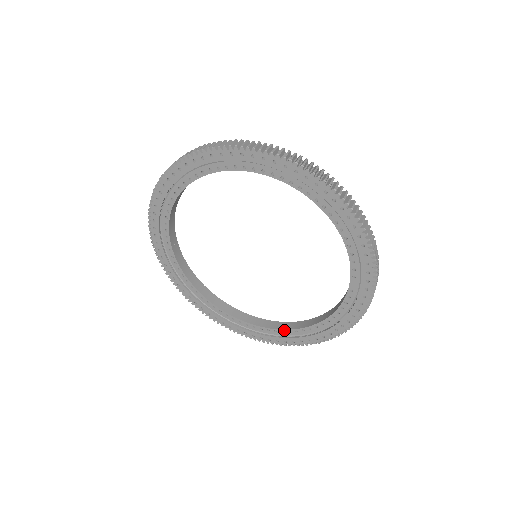
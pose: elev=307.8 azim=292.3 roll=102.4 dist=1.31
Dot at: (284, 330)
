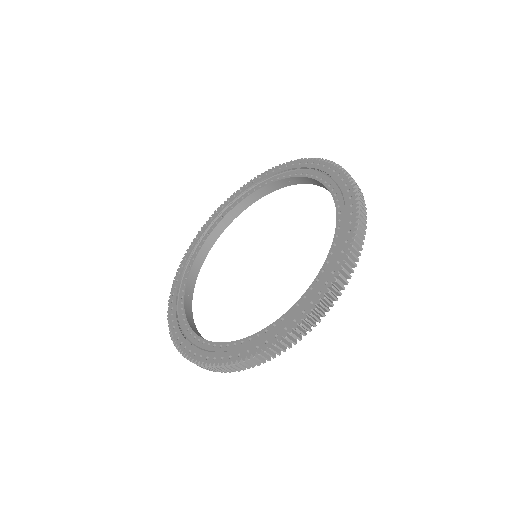
Dot at: (198, 336)
